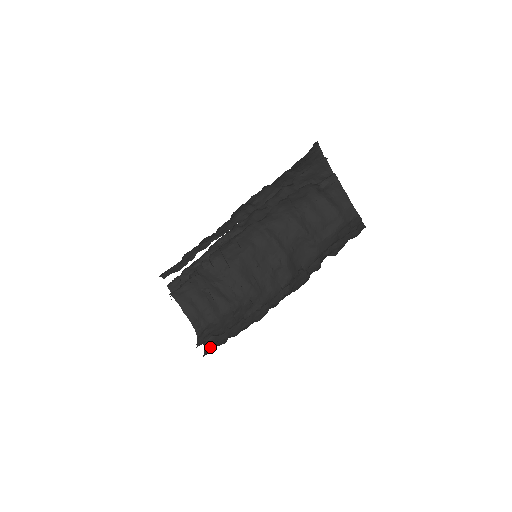
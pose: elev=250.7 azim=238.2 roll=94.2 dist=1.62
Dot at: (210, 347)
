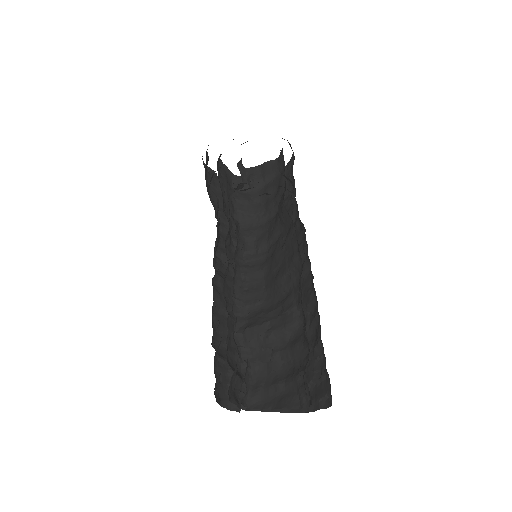
Dot at: occluded
